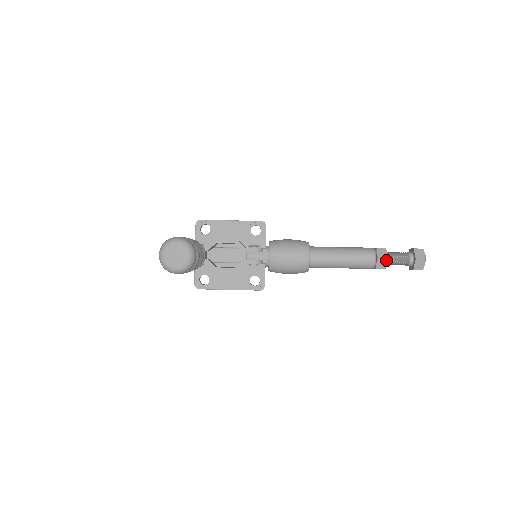
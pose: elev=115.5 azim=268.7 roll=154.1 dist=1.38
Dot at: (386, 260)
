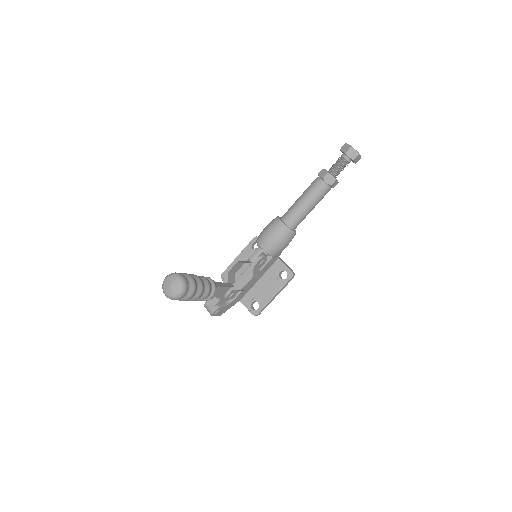
Dot at: (329, 174)
